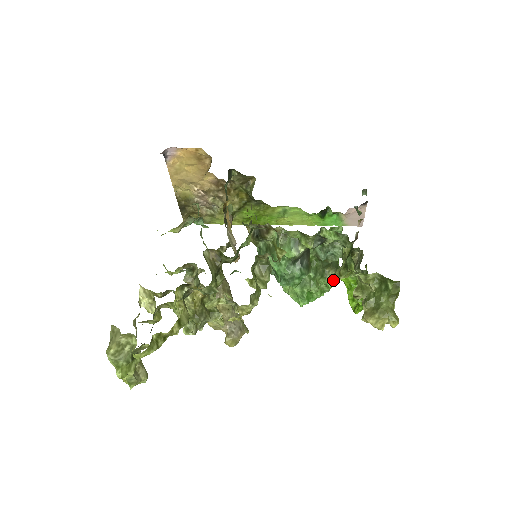
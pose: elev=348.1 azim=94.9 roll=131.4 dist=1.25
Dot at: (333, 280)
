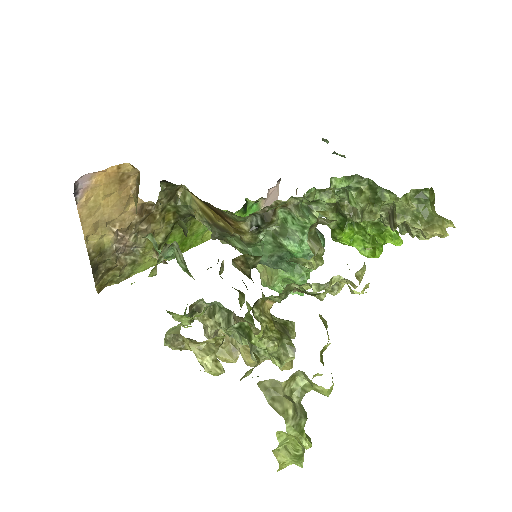
Dot at: occluded
